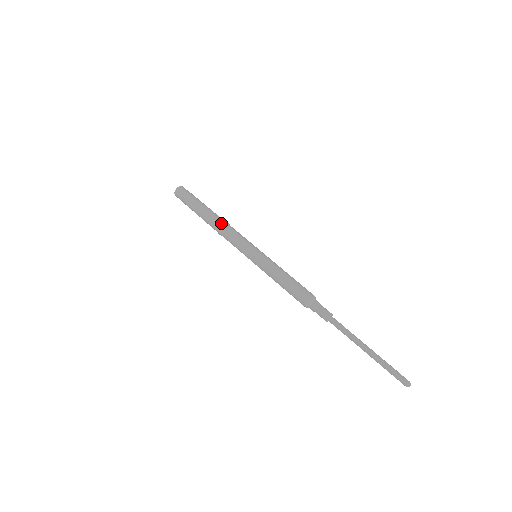
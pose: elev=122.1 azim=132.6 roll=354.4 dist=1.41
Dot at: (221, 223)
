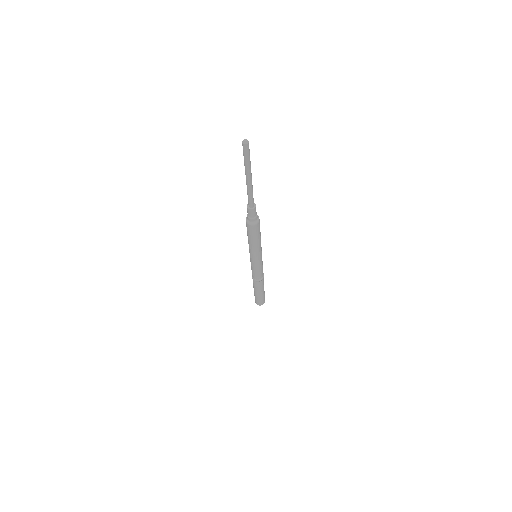
Dot at: occluded
